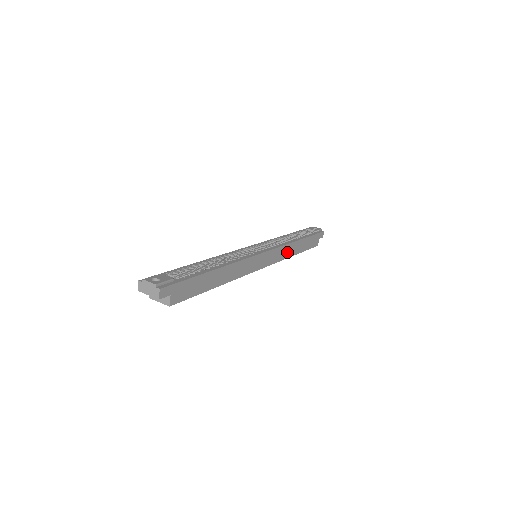
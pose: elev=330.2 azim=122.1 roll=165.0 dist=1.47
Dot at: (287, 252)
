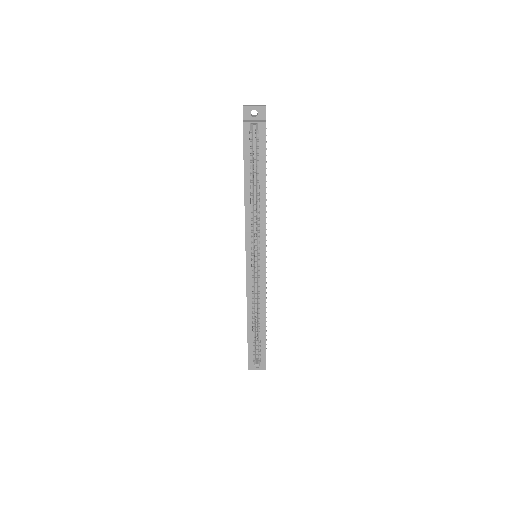
Dot at: occluded
